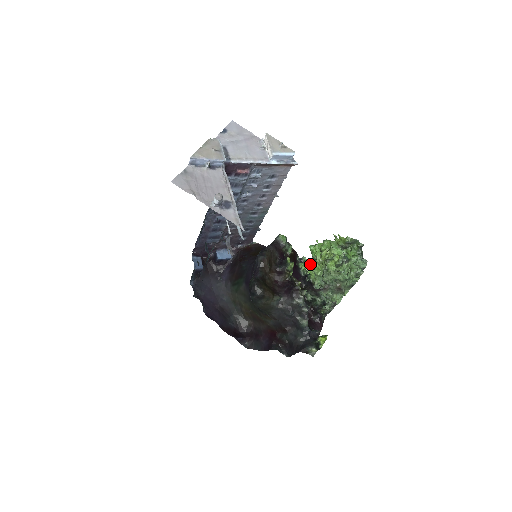
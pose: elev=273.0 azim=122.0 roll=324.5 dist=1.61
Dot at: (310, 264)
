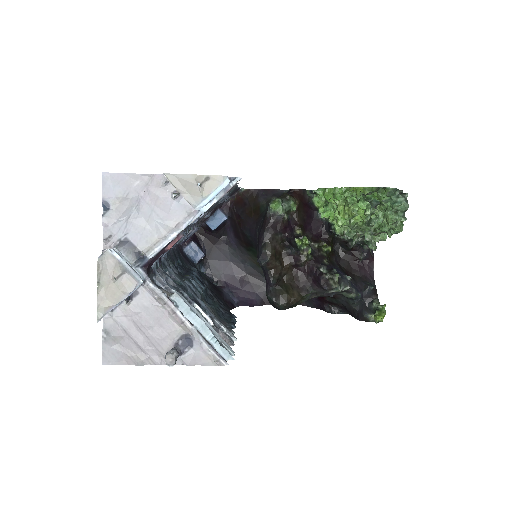
Dot at: (327, 207)
